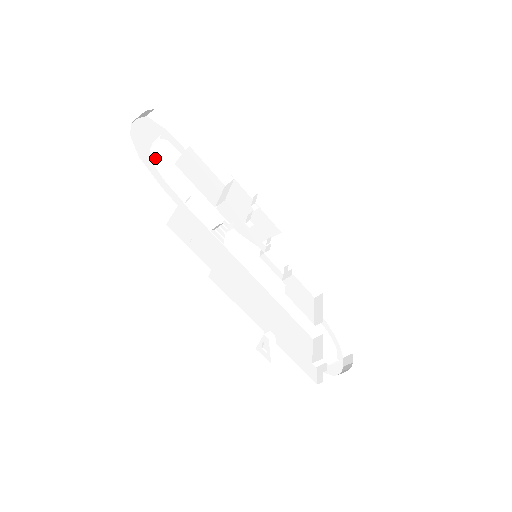
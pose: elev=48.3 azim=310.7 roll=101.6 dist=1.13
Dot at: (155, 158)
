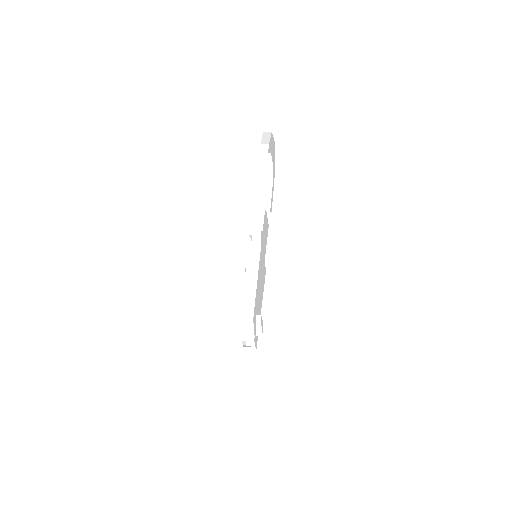
Dot at: (268, 175)
